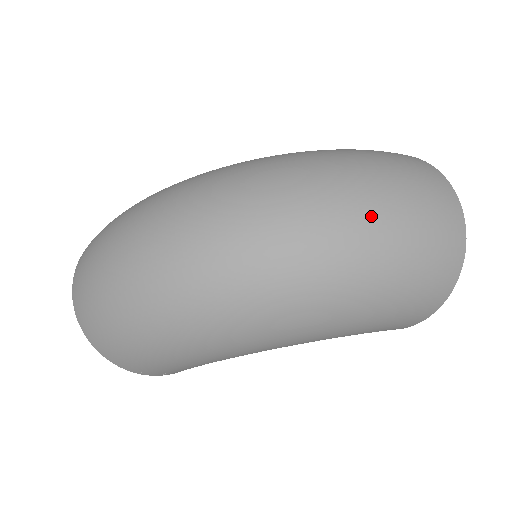
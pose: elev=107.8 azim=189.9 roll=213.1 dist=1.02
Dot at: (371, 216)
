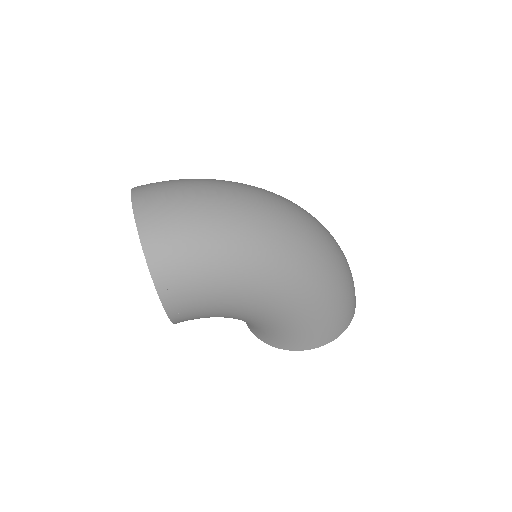
Dot at: (341, 250)
